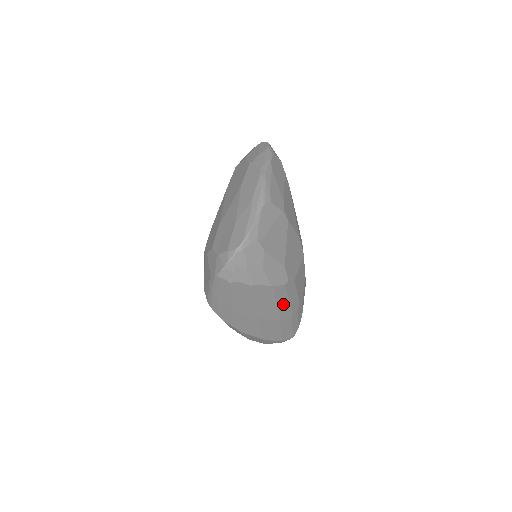
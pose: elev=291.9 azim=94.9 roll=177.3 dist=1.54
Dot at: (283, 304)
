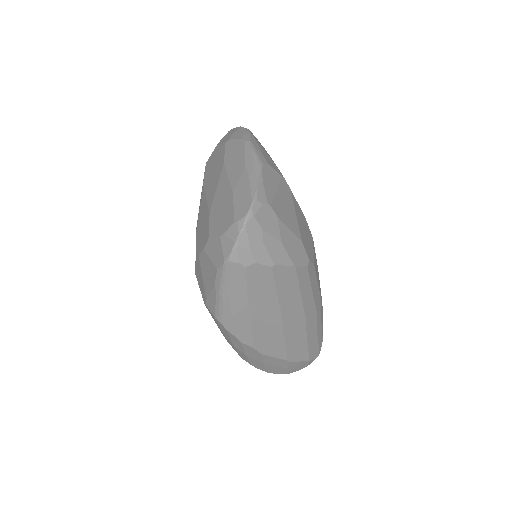
Dot at: (307, 298)
